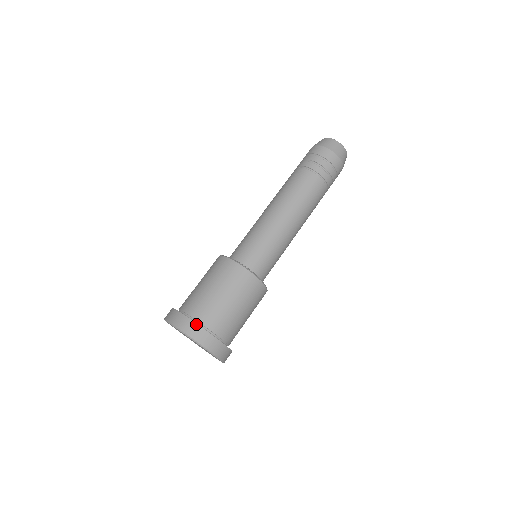
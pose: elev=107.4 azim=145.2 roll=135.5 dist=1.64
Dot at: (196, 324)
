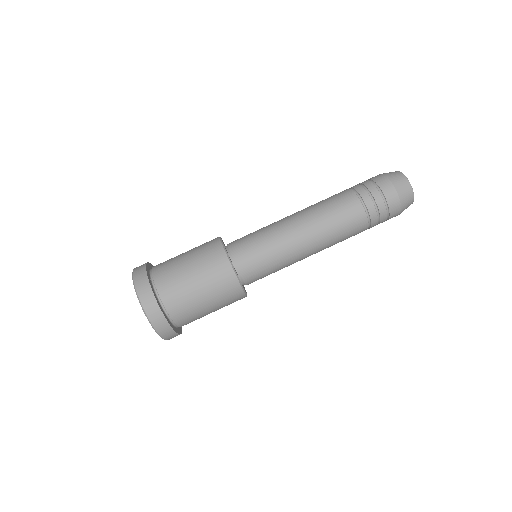
Dot at: (146, 274)
